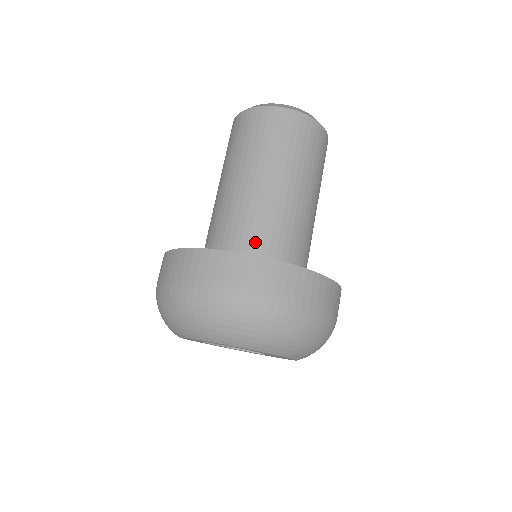
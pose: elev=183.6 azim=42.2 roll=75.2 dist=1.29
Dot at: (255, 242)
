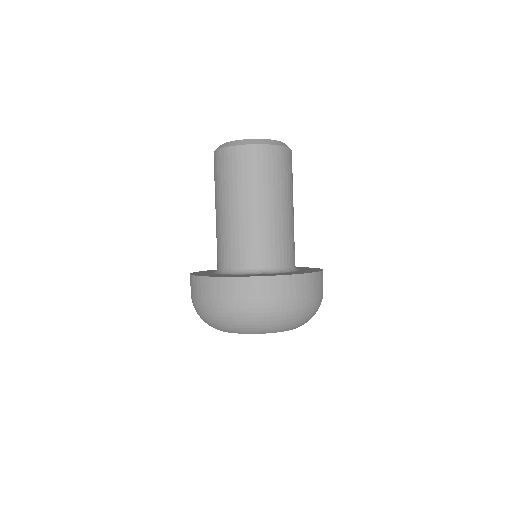
Dot at: (283, 256)
